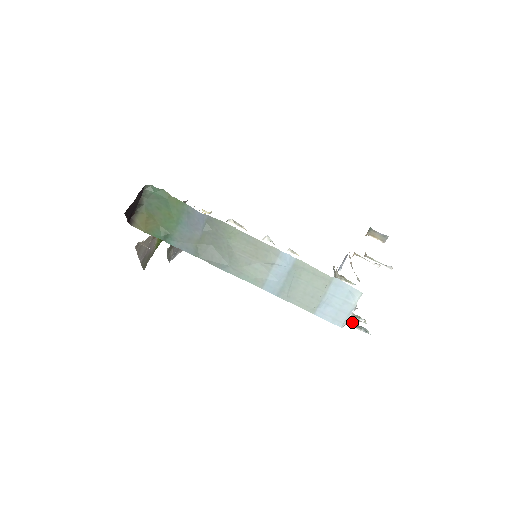
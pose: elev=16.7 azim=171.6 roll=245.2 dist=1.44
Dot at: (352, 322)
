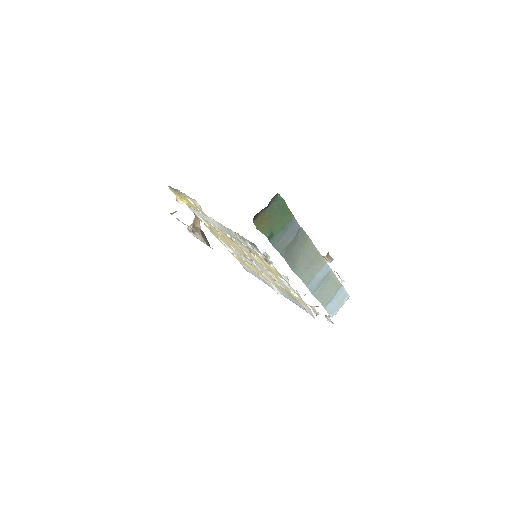
Dot at: occluded
